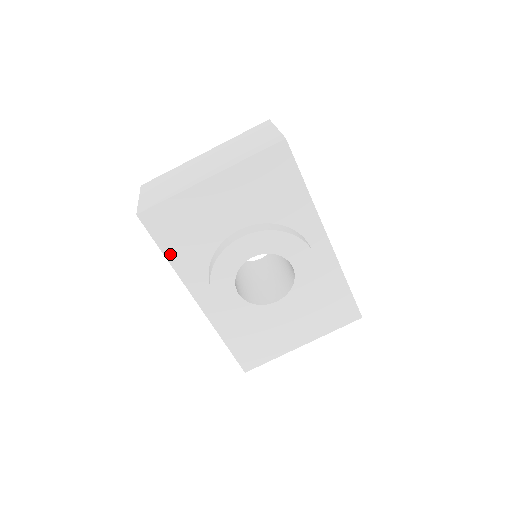
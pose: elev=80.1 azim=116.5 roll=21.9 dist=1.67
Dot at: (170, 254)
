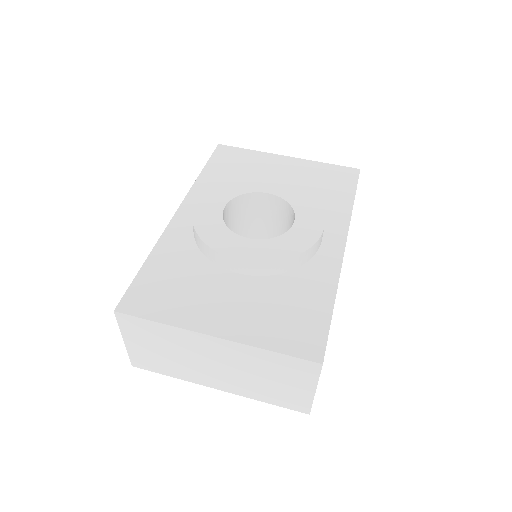
Dot at: (207, 171)
